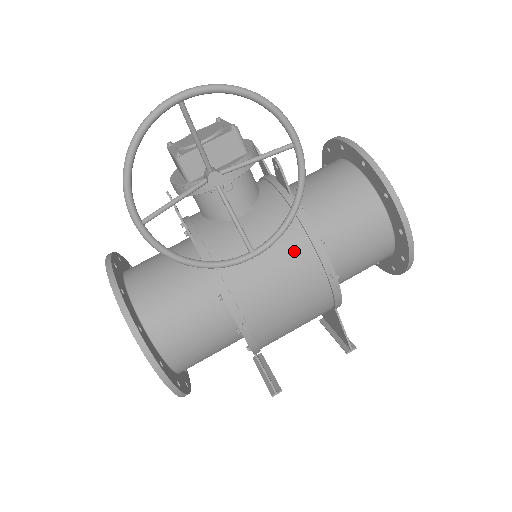
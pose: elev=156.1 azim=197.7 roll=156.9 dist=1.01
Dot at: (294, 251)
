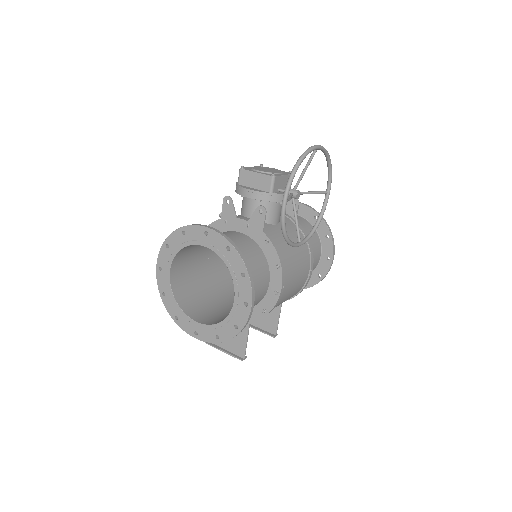
Dot at: (303, 251)
